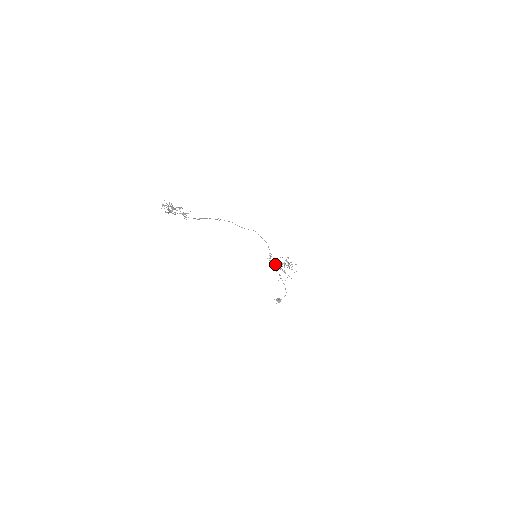
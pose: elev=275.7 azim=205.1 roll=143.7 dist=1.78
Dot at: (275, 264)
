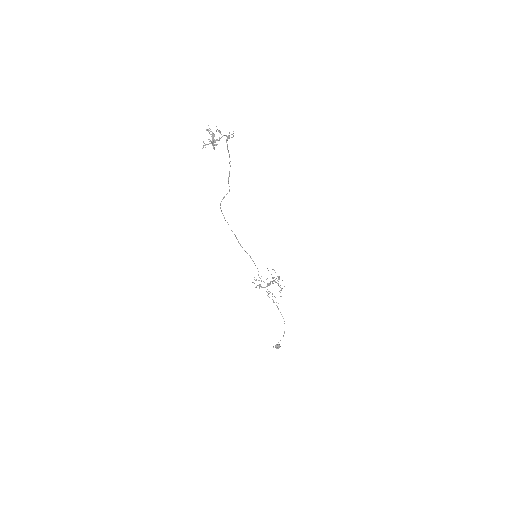
Dot at: occluded
